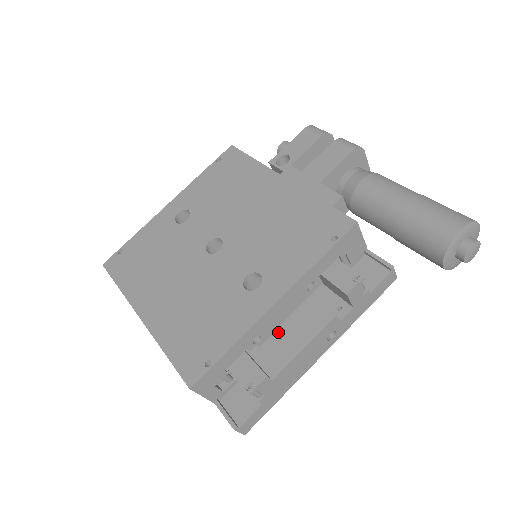
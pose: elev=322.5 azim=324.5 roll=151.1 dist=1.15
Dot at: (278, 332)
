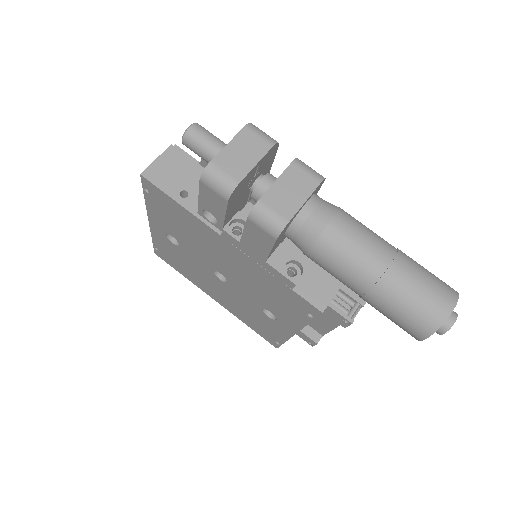
Dot at: occluded
